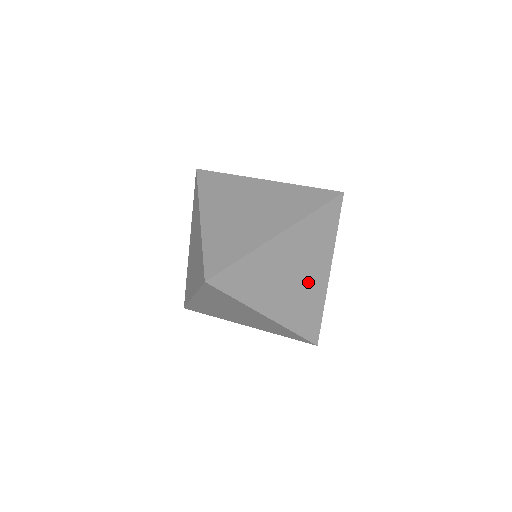
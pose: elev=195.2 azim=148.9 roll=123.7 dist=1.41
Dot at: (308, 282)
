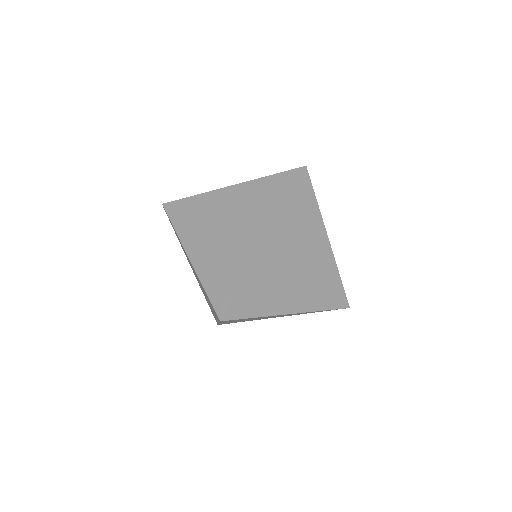
Dot at: (264, 318)
